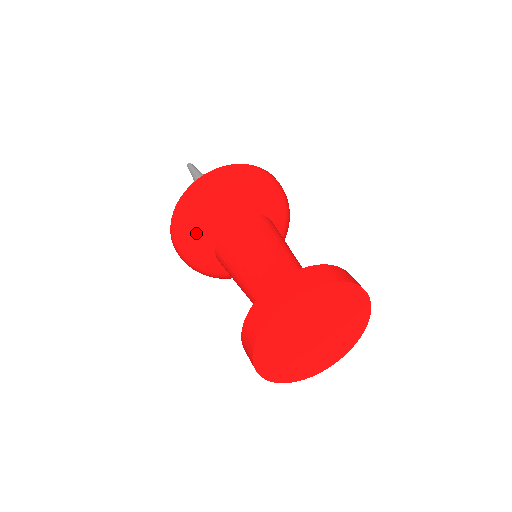
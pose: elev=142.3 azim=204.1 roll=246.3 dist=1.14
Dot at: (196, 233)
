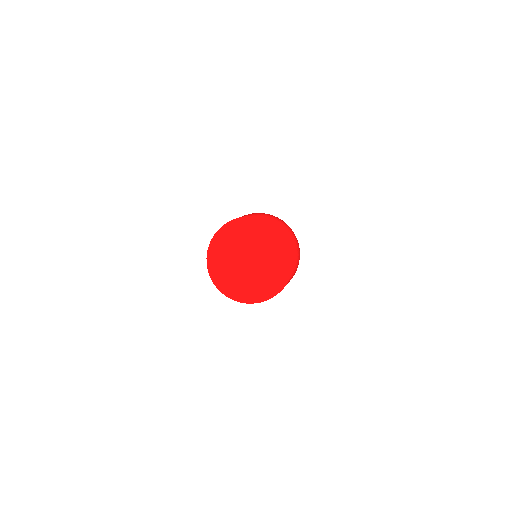
Dot at: occluded
